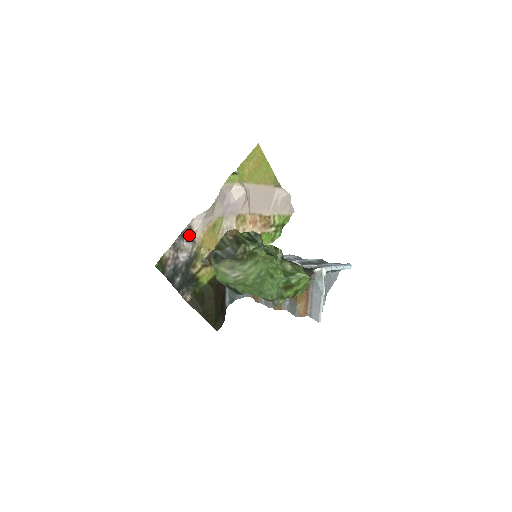
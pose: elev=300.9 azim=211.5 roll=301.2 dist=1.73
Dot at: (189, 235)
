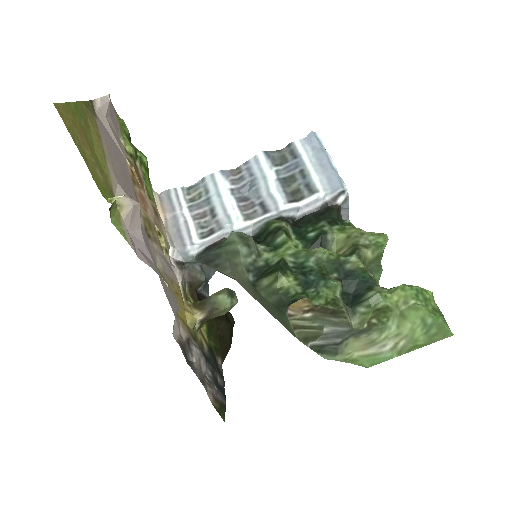
Dot at: (185, 348)
